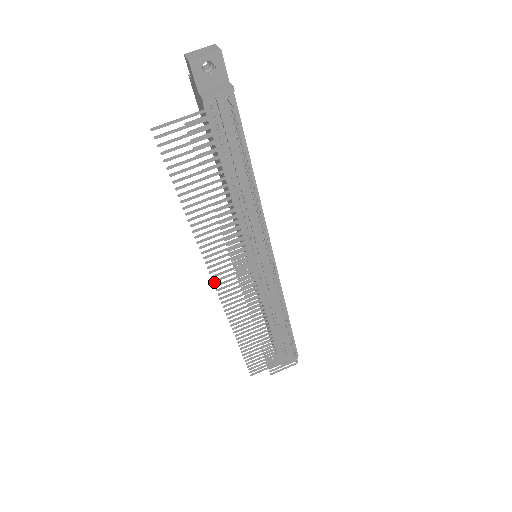
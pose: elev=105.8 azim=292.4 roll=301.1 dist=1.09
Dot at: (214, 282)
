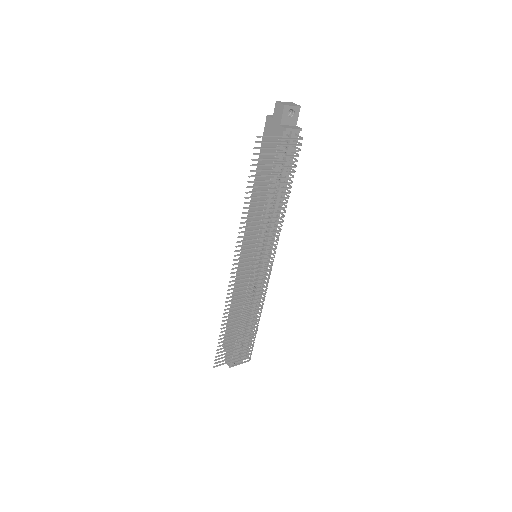
Dot at: (233, 265)
